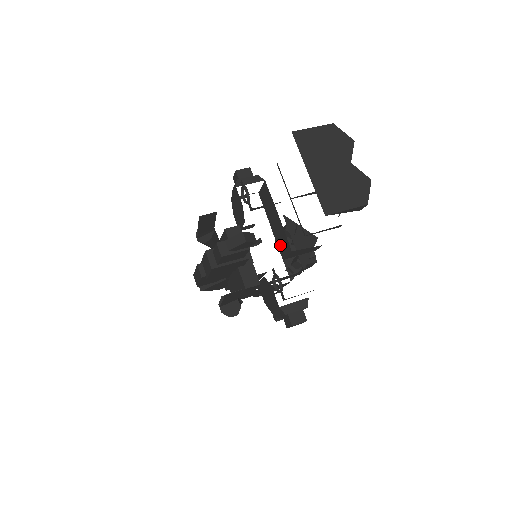
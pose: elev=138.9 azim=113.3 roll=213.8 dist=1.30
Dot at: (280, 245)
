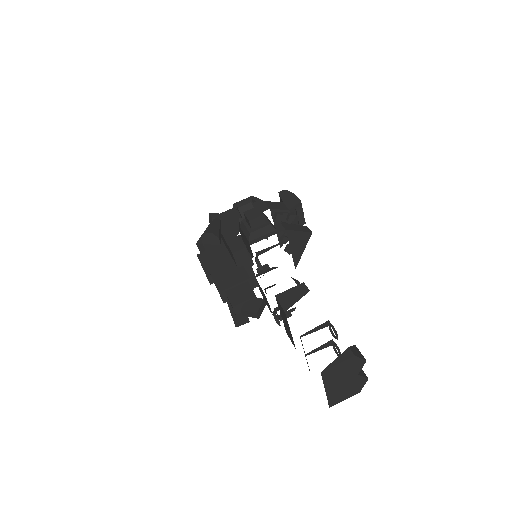
Dot at: (287, 331)
